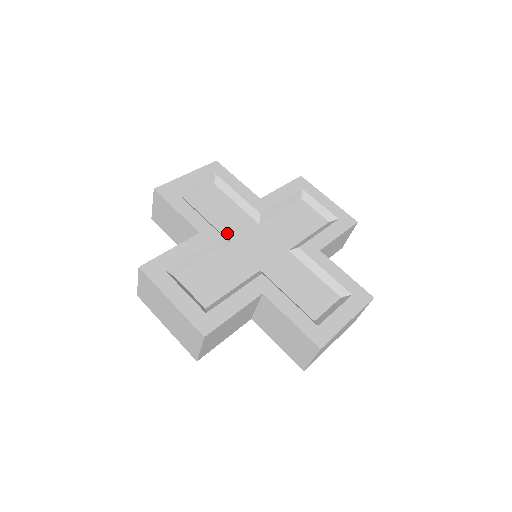
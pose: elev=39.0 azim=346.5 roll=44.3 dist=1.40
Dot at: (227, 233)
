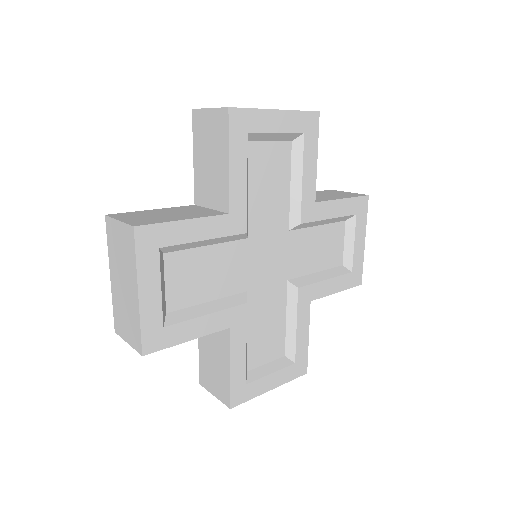
Dot at: (237, 288)
